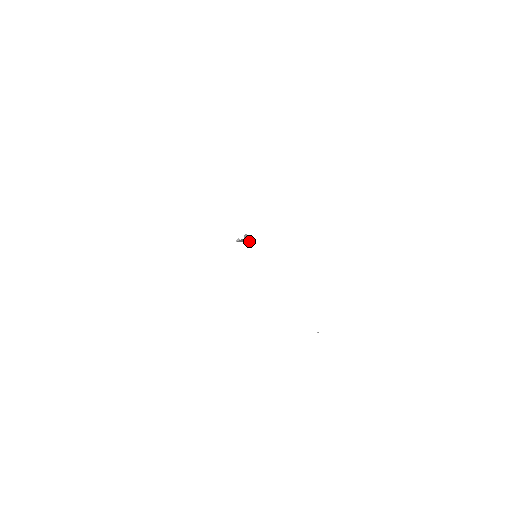
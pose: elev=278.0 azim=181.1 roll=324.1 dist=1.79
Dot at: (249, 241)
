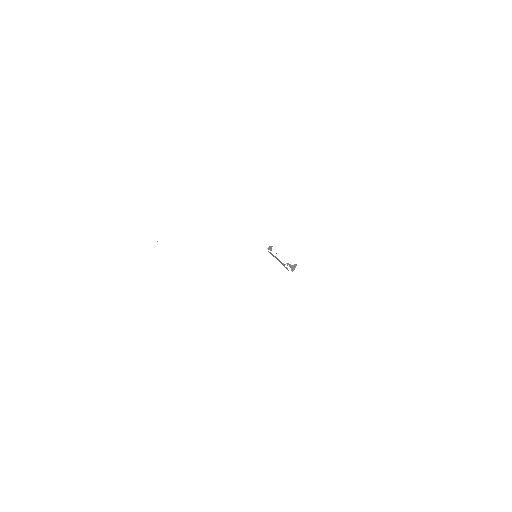
Dot at: occluded
